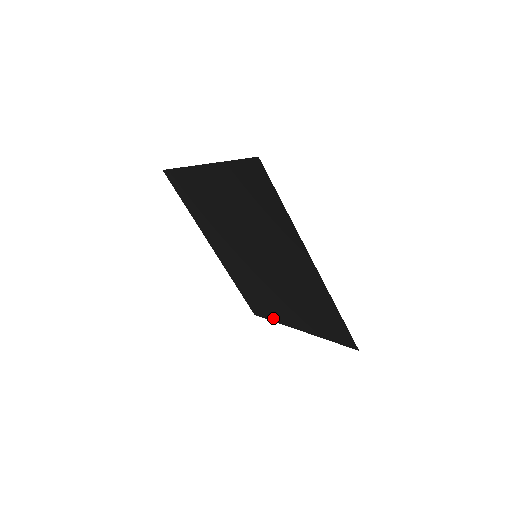
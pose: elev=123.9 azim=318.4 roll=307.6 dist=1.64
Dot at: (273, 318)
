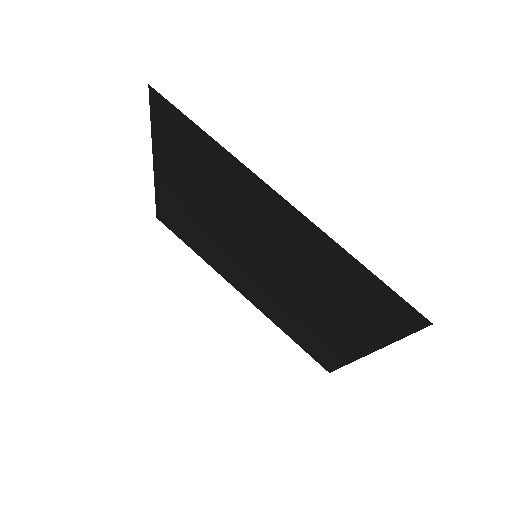
Dot at: (340, 359)
